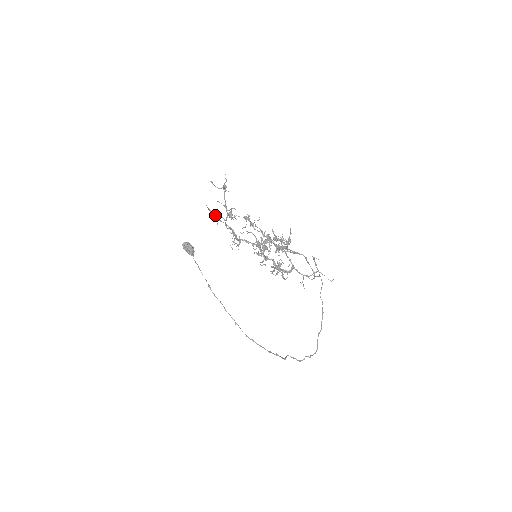
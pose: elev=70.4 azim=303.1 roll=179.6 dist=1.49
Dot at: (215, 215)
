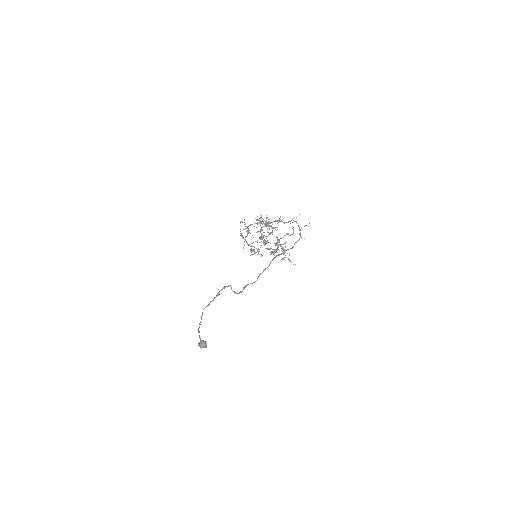
Dot at: occluded
